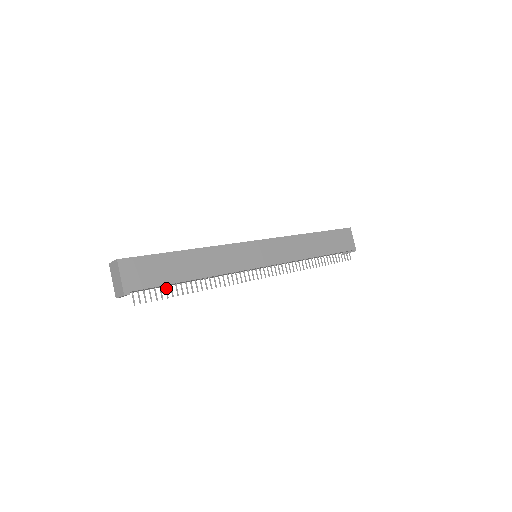
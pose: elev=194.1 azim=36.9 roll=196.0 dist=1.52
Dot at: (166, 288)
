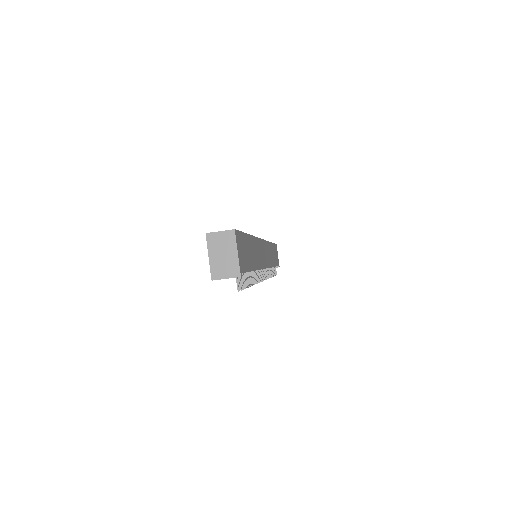
Dot at: (245, 276)
